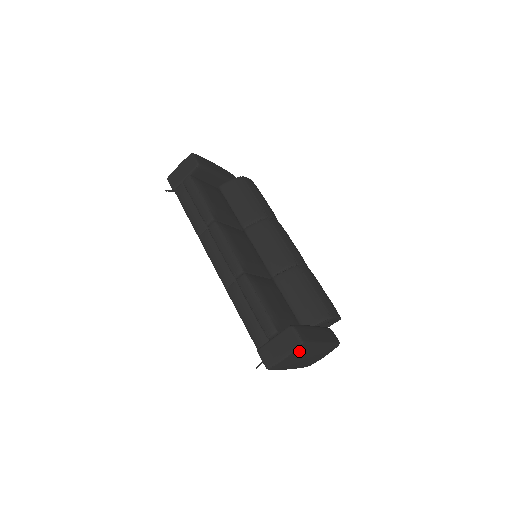
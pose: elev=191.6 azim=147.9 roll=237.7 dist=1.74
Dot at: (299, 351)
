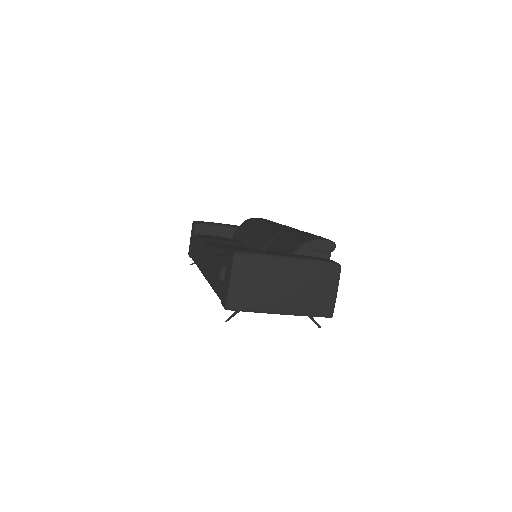
Dot at: (242, 268)
